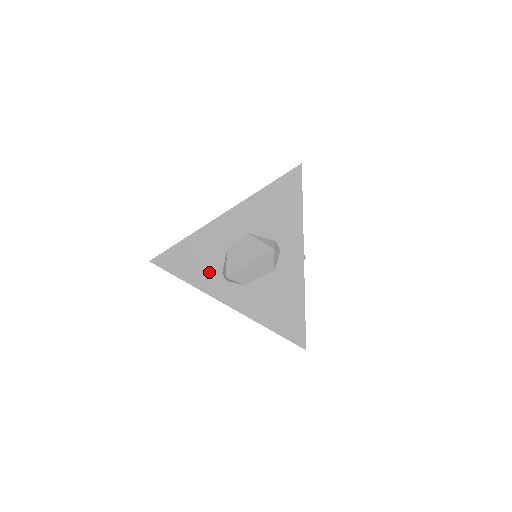
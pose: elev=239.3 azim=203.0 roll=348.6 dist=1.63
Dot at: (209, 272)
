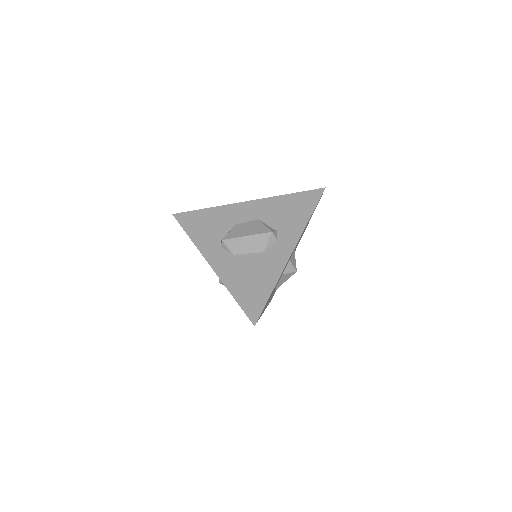
Dot at: (211, 236)
